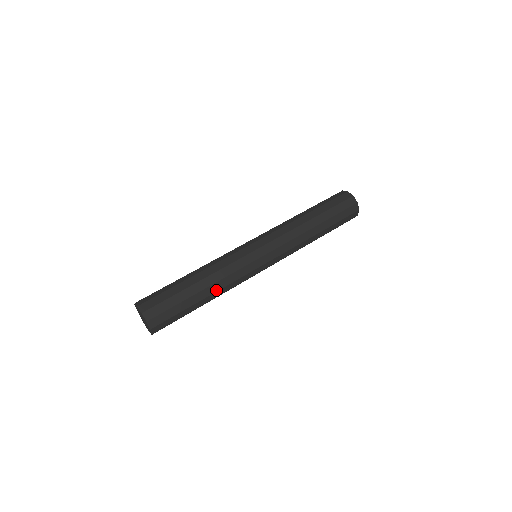
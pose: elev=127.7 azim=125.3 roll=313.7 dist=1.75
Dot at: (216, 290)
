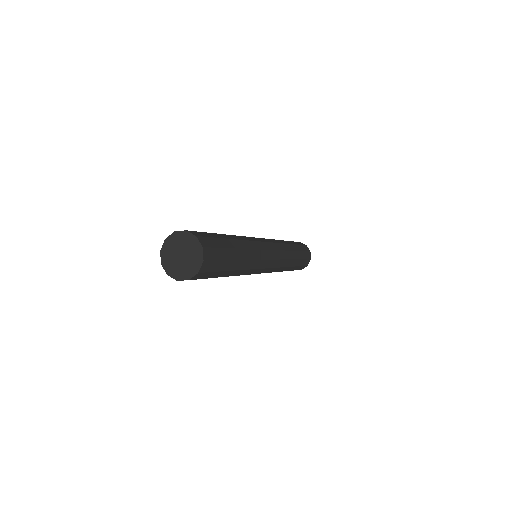
Dot at: (245, 247)
